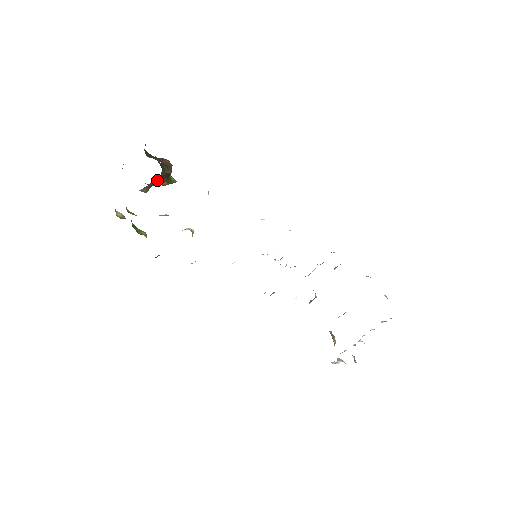
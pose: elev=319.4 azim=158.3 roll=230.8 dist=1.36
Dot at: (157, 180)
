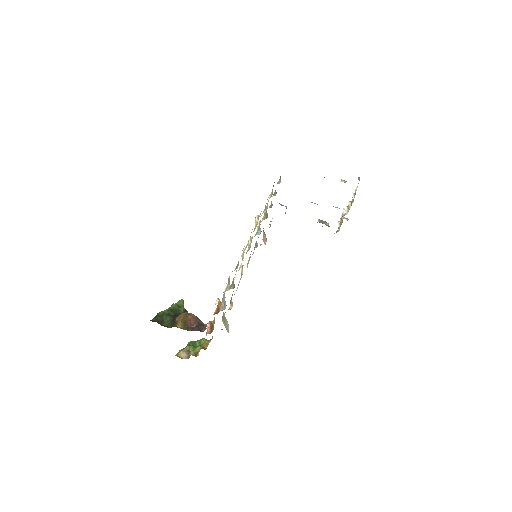
Dot at: occluded
